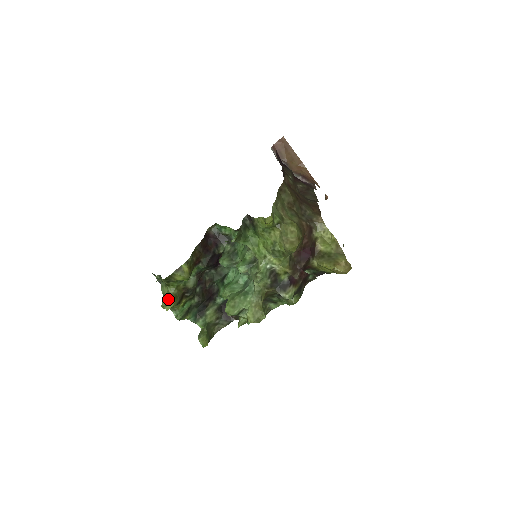
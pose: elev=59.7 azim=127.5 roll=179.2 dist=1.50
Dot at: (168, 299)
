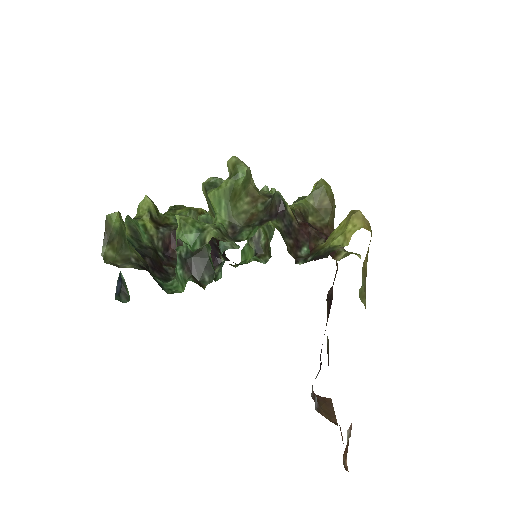
Dot at: (154, 205)
